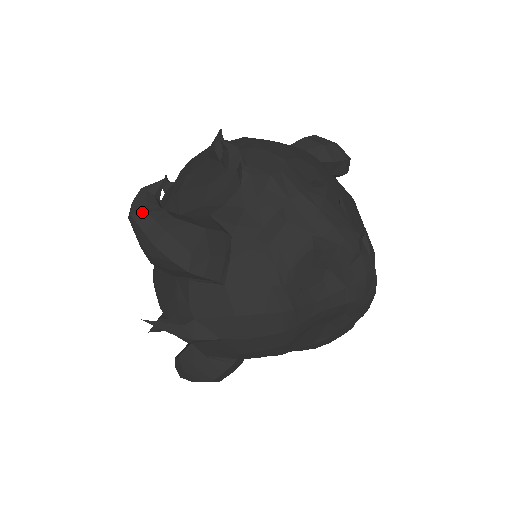
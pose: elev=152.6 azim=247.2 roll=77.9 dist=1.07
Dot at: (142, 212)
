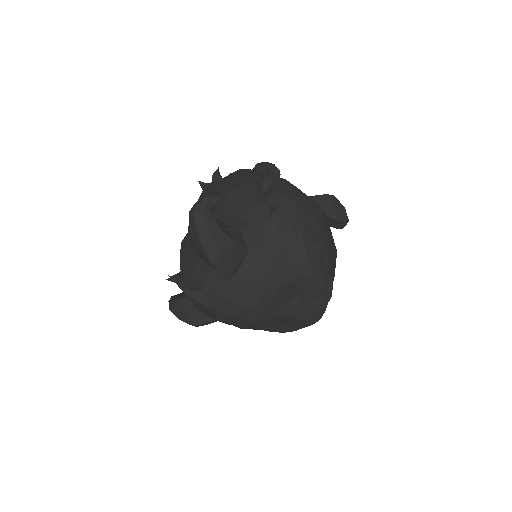
Dot at: (201, 215)
